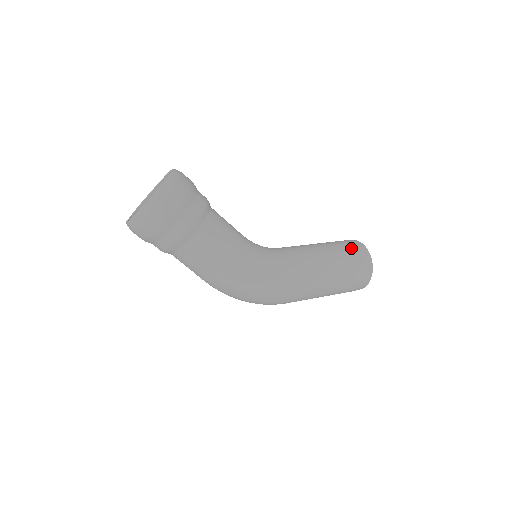
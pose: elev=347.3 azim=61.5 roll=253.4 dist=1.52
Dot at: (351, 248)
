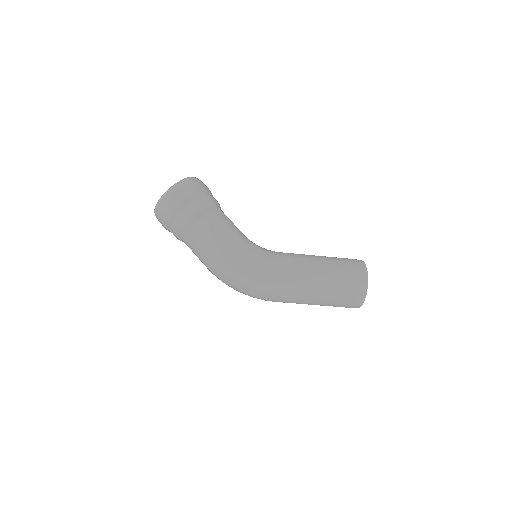
Dot at: (348, 262)
